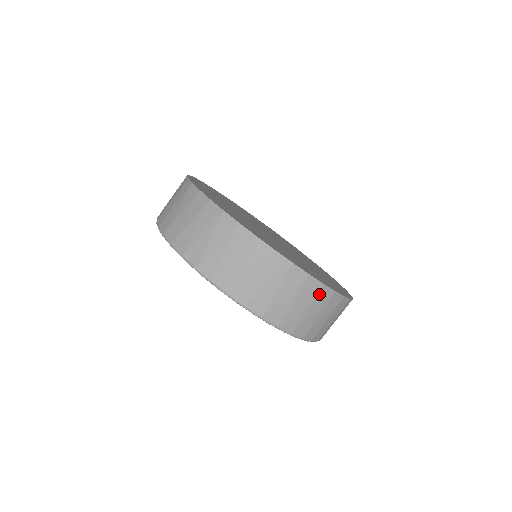
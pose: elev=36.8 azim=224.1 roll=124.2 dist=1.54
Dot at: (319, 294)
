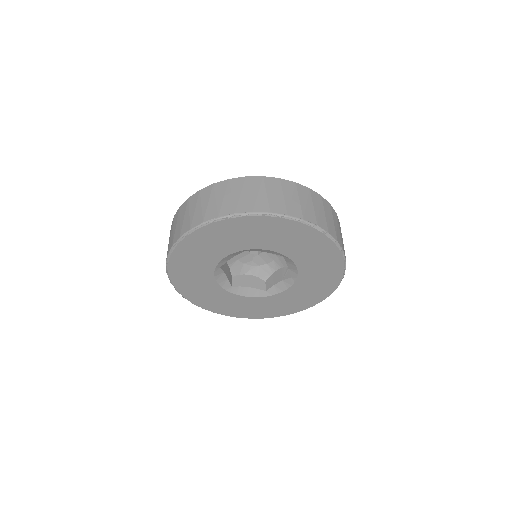
Dot at: (283, 185)
